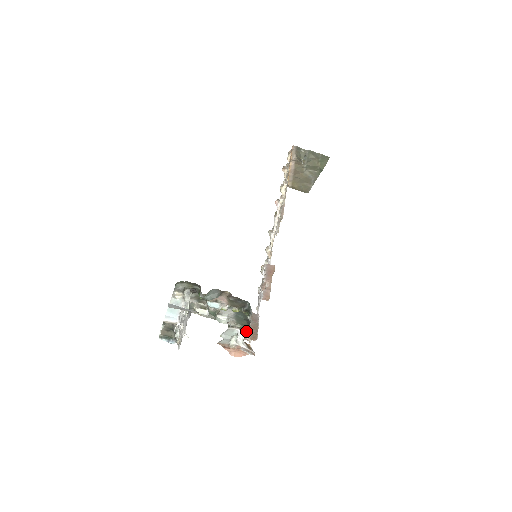
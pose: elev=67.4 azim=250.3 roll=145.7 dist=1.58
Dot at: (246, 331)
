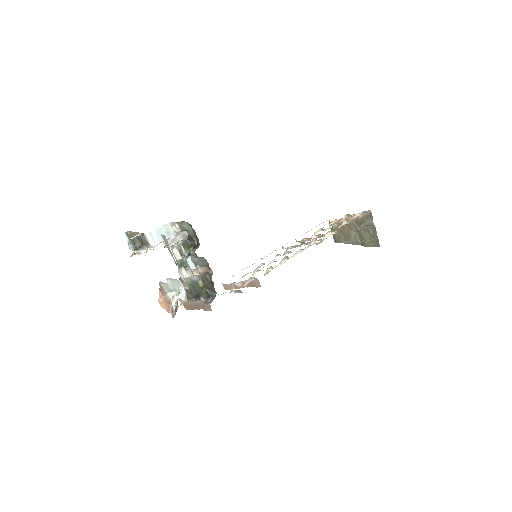
Dot at: (187, 296)
